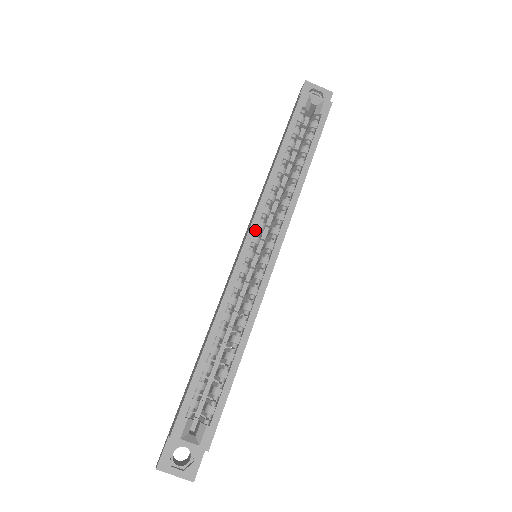
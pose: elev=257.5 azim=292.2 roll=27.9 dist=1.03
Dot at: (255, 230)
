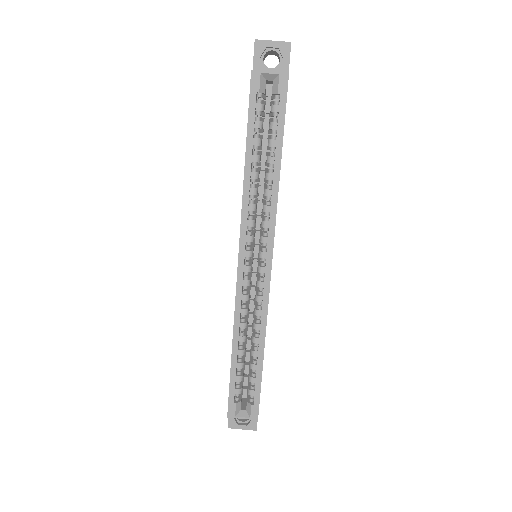
Dot at: (244, 247)
